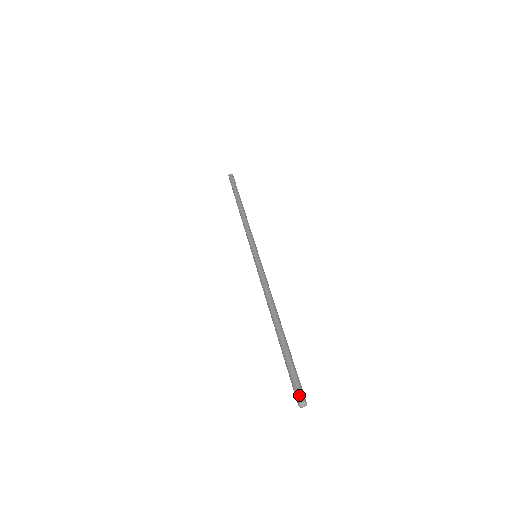
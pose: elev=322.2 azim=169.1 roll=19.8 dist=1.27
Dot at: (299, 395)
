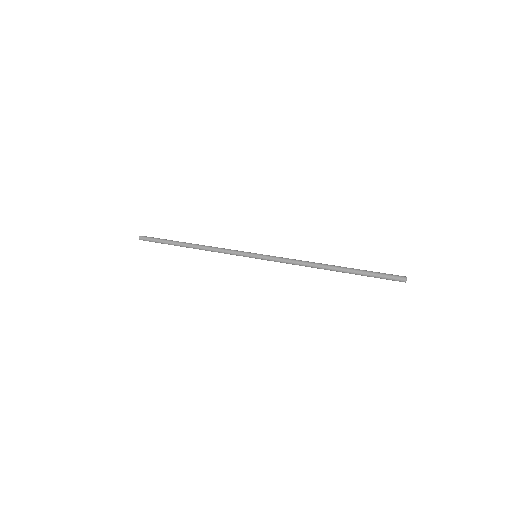
Dot at: (399, 279)
